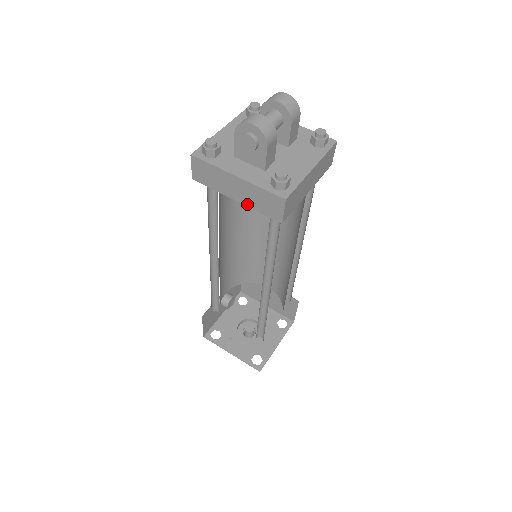
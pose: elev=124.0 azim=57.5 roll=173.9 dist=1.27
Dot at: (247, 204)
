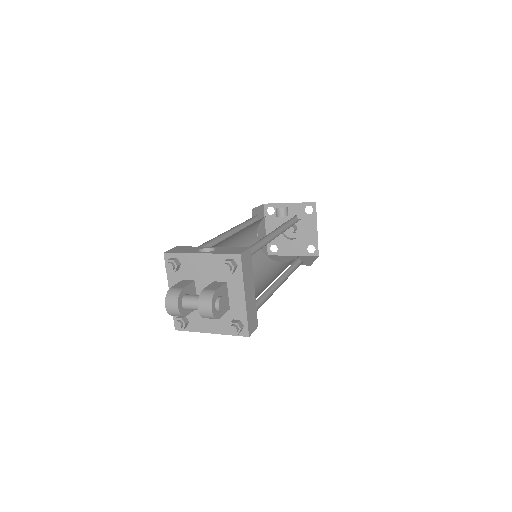
Dot at: occluded
